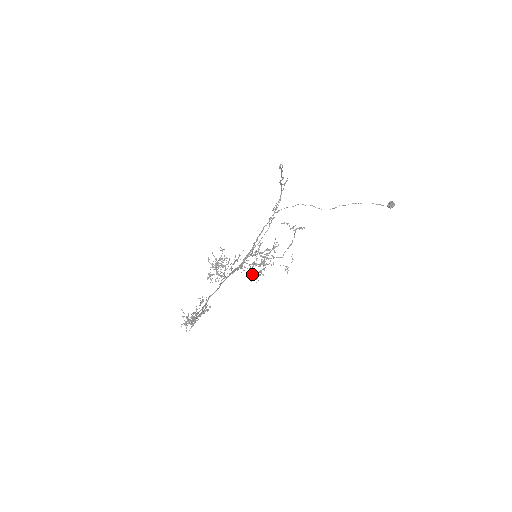
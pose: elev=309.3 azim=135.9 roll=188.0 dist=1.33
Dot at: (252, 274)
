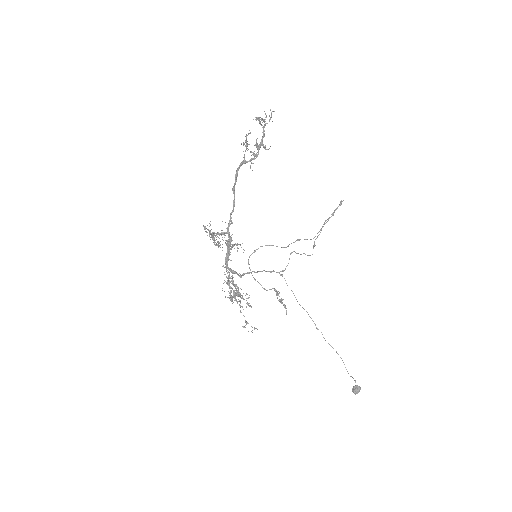
Dot at: occluded
